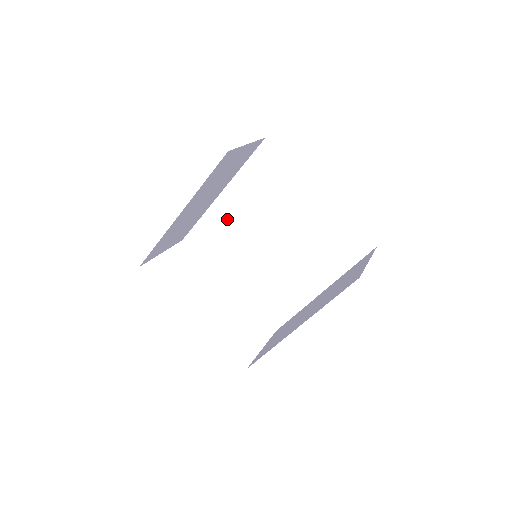
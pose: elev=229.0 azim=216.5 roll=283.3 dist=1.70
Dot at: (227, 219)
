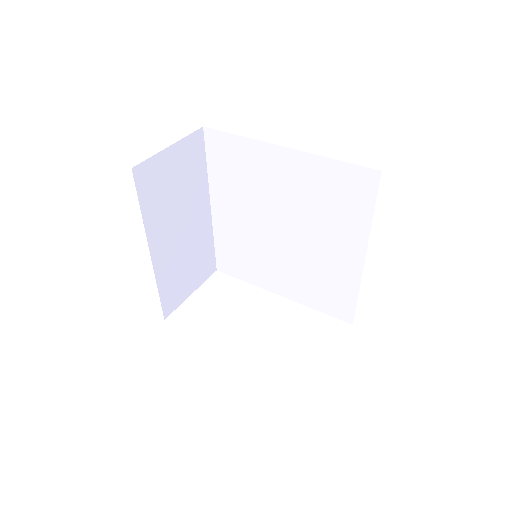
Dot at: (232, 229)
